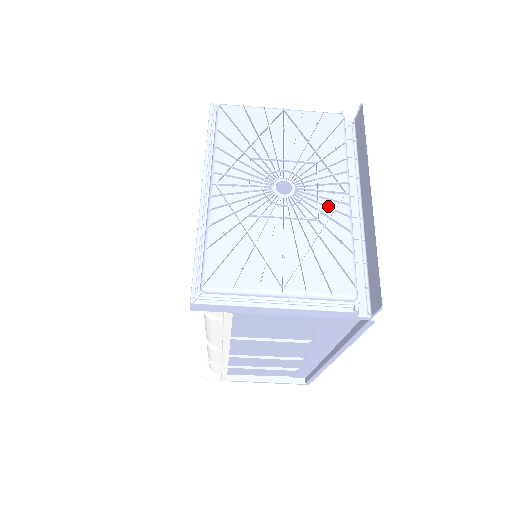
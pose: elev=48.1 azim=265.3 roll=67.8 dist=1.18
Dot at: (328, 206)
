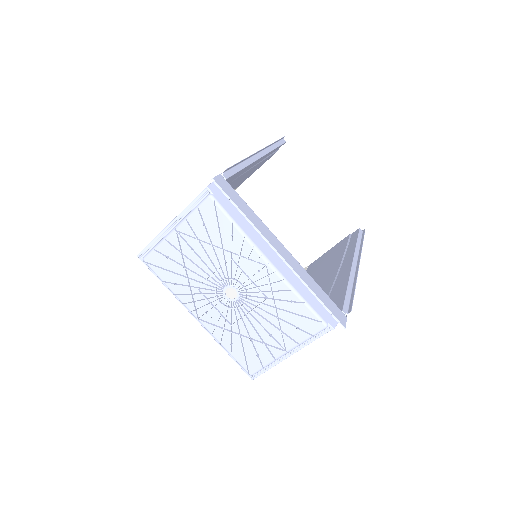
Dot at: (264, 286)
